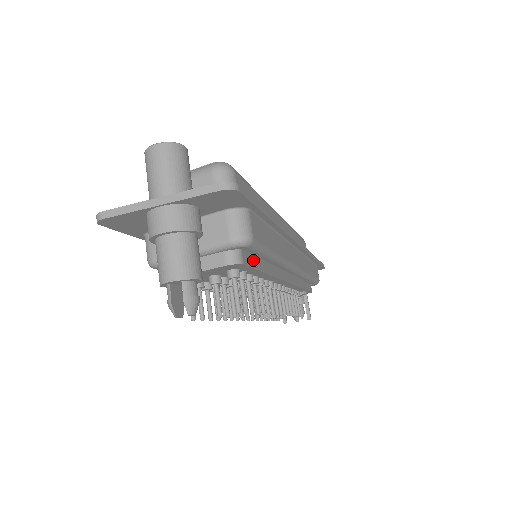
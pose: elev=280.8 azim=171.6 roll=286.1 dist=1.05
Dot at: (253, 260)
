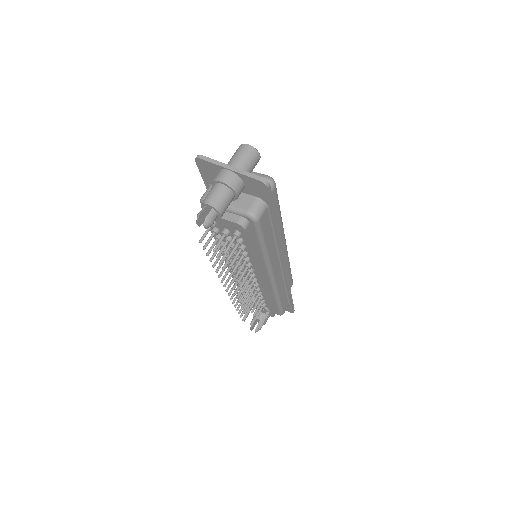
Dot at: (252, 237)
